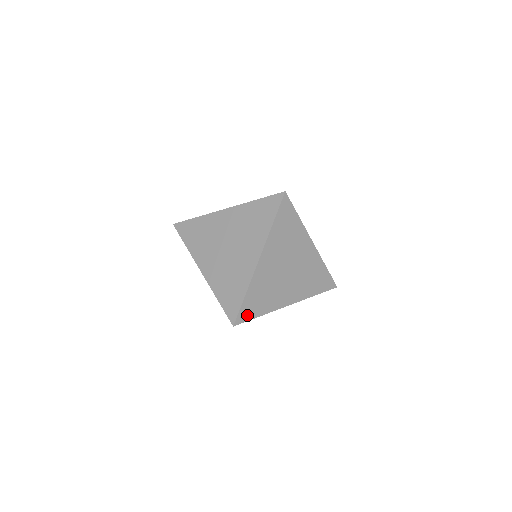
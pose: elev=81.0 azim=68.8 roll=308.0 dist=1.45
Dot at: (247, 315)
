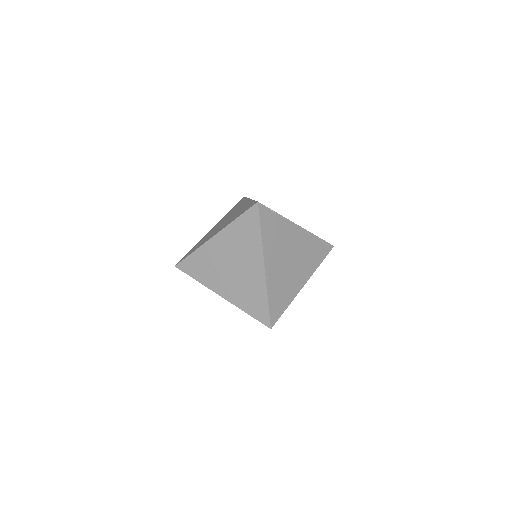
Dot at: occluded
